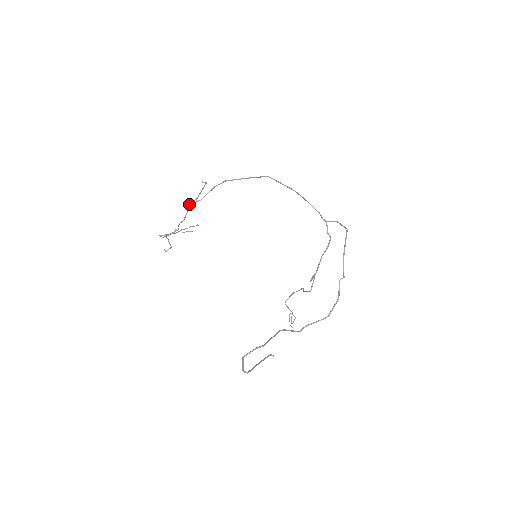
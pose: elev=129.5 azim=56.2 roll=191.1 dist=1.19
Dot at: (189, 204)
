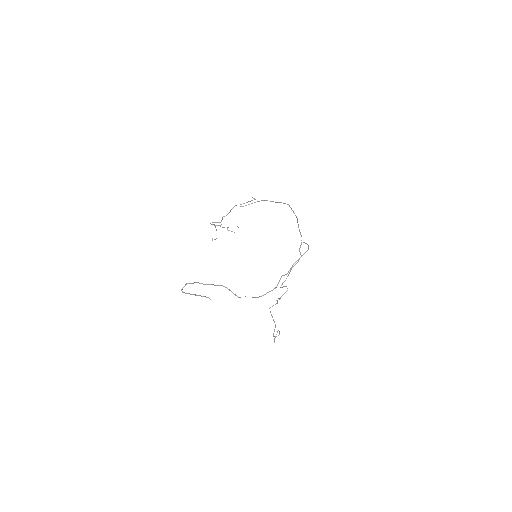
Dot at: (234, 206)
